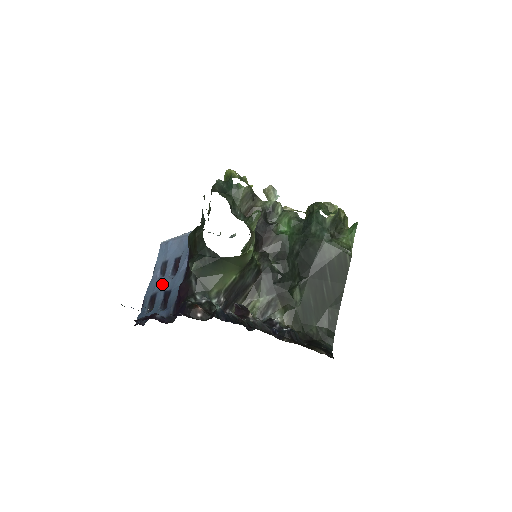
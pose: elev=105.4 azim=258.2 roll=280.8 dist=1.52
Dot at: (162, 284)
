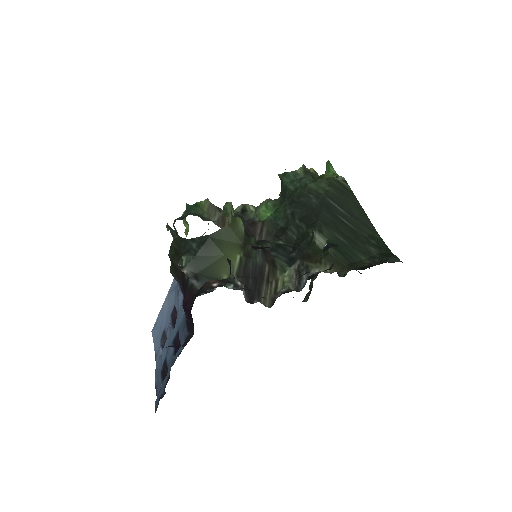
Dot at: (167, 345)
